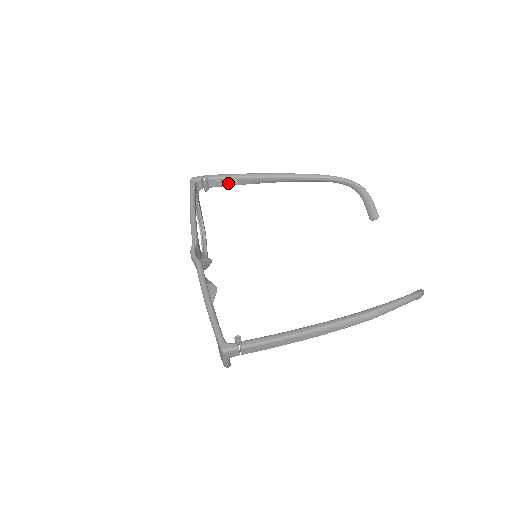
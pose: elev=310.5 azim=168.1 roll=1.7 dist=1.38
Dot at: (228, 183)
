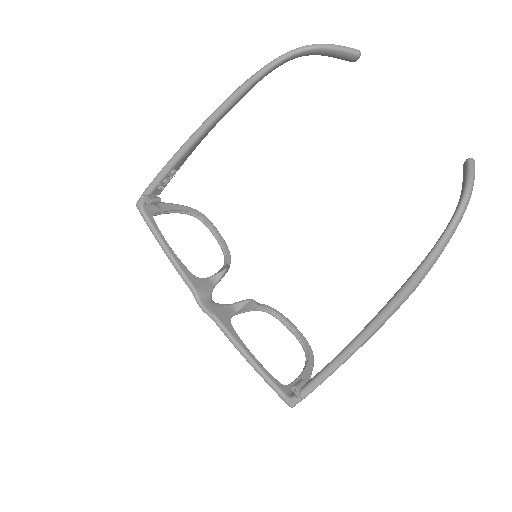
Dot at: (169, 178)
